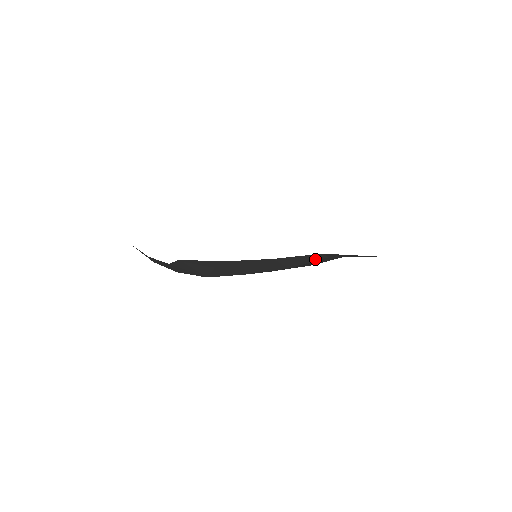
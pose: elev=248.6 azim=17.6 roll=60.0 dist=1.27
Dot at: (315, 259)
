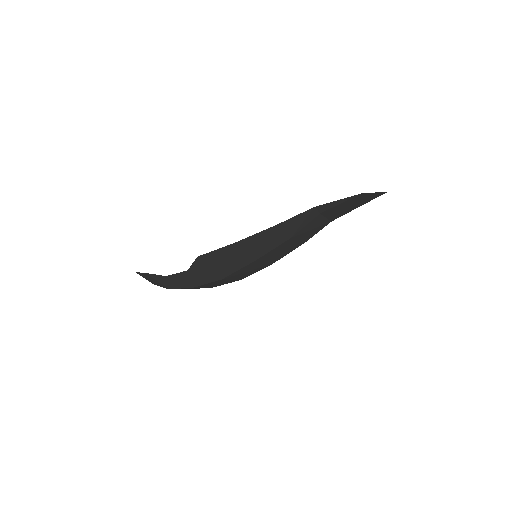
Dot at: (310, 218)
